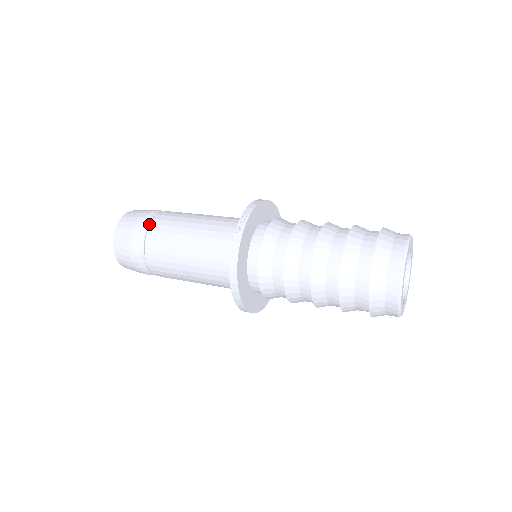
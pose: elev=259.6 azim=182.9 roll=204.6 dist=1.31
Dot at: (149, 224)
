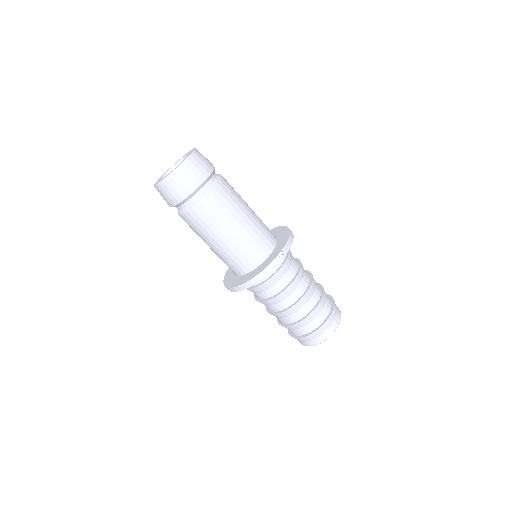
Dot at: (211, 183)
